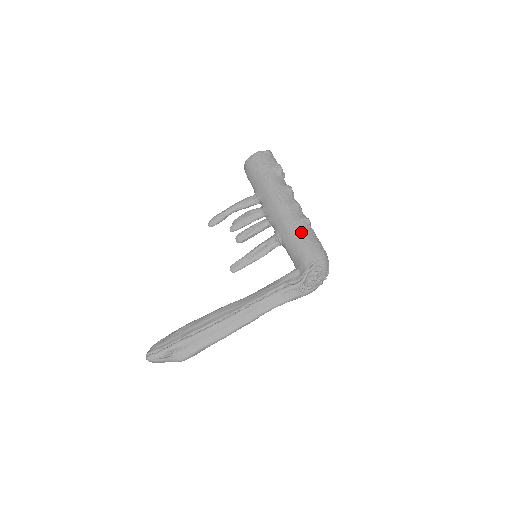
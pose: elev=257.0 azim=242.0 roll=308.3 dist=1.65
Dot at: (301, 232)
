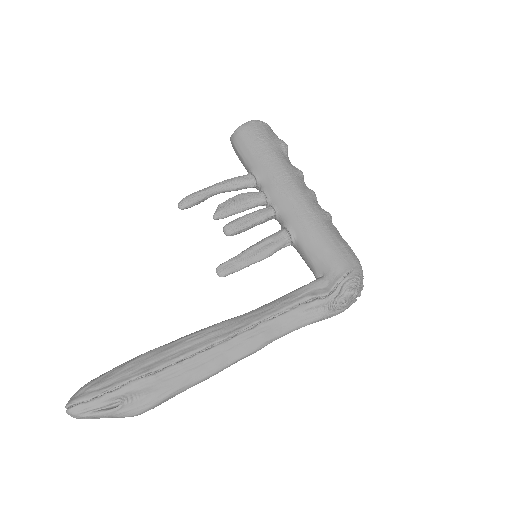
Dot at: (327, 228)
